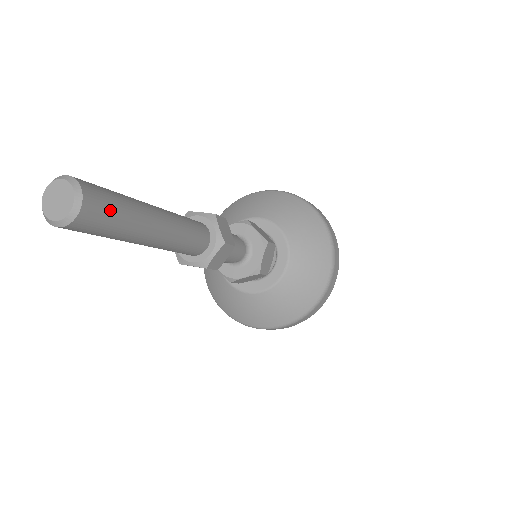
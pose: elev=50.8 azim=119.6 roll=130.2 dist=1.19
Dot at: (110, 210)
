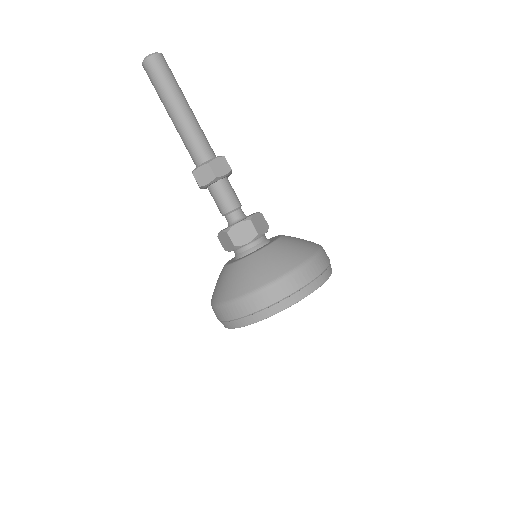
Dot at: (169, 70)
